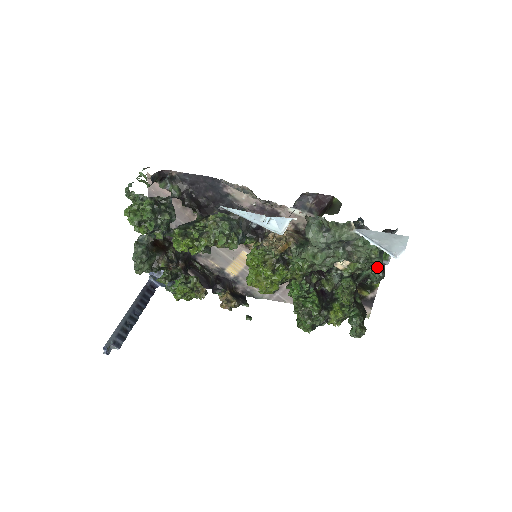
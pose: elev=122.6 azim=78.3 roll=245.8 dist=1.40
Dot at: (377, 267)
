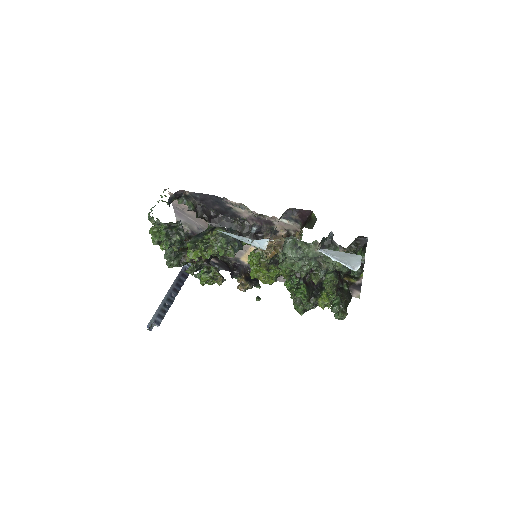
Dot at: occluded
